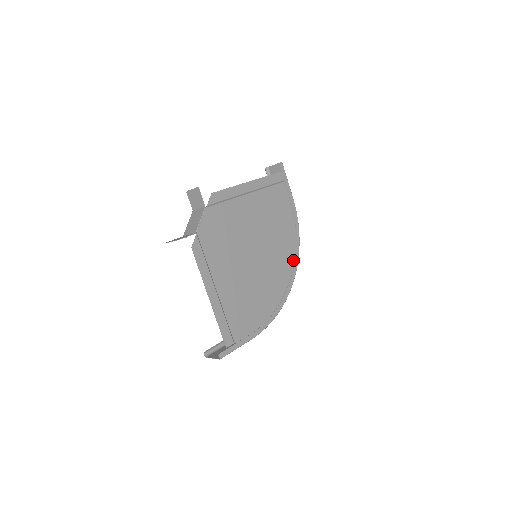
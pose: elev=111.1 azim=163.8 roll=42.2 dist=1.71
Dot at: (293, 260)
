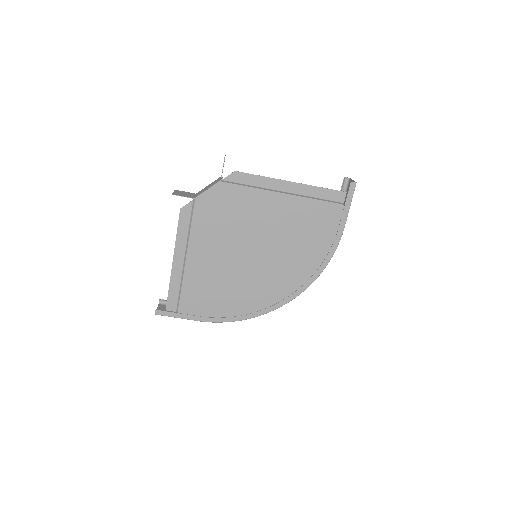
Dot at: (298, 286)
